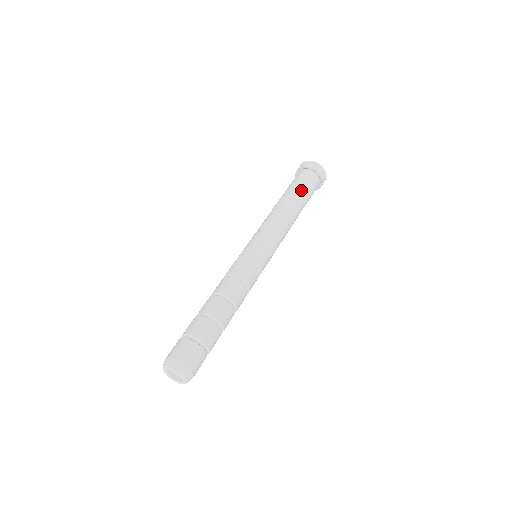
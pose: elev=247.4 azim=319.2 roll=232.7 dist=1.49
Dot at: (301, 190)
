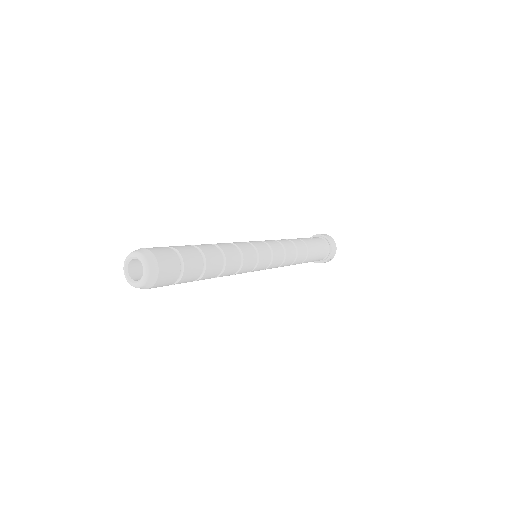
Dot at: (312, 241)
